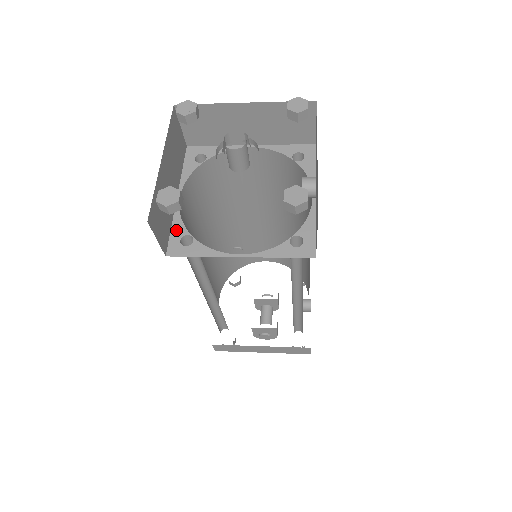
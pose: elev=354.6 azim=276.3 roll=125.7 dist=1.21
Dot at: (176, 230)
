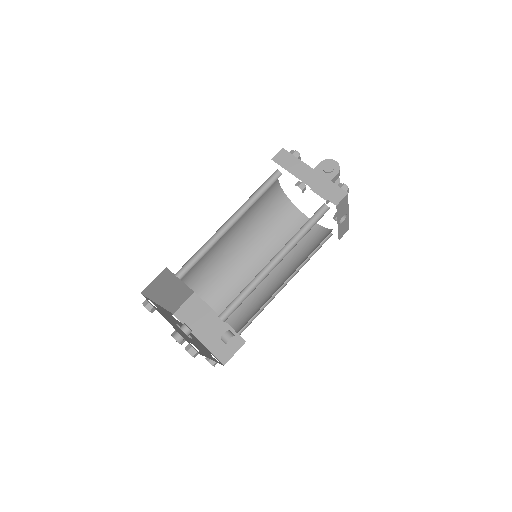
Dot at: occluded
